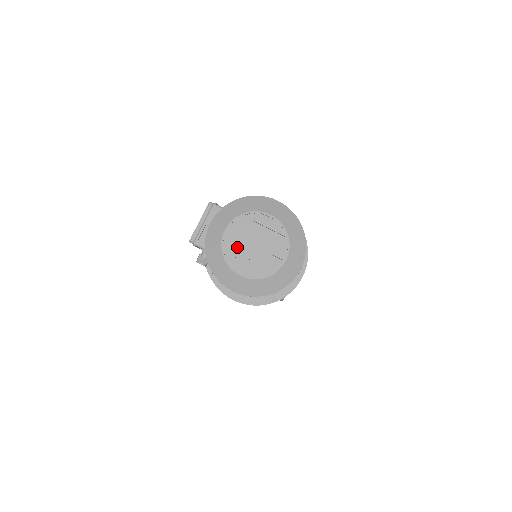
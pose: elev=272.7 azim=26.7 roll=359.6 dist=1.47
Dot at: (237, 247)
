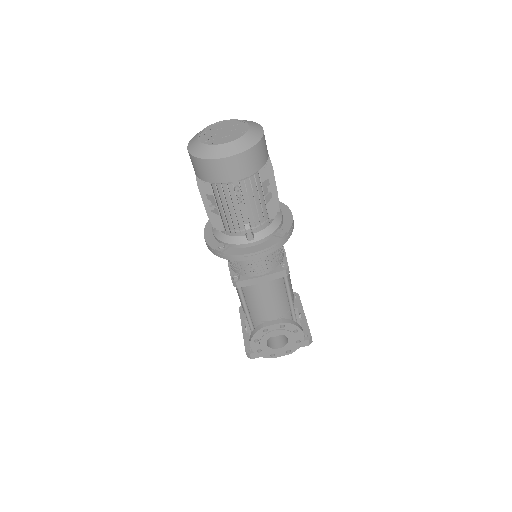
Dot at: (215, 129)
